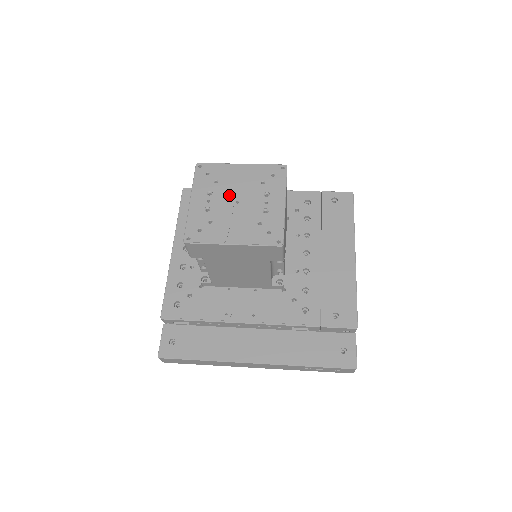
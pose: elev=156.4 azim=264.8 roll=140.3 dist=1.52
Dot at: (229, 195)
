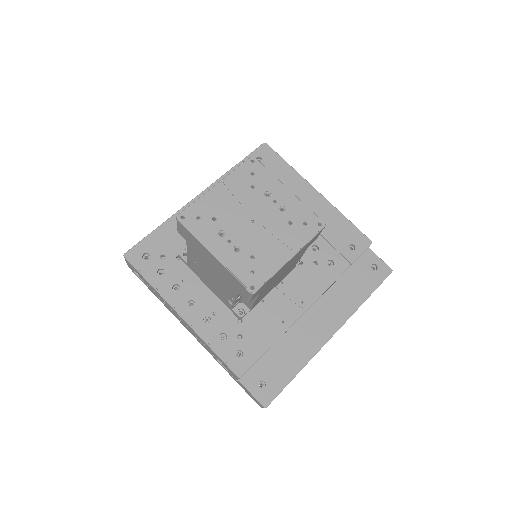
Dot at: (239, 221)
